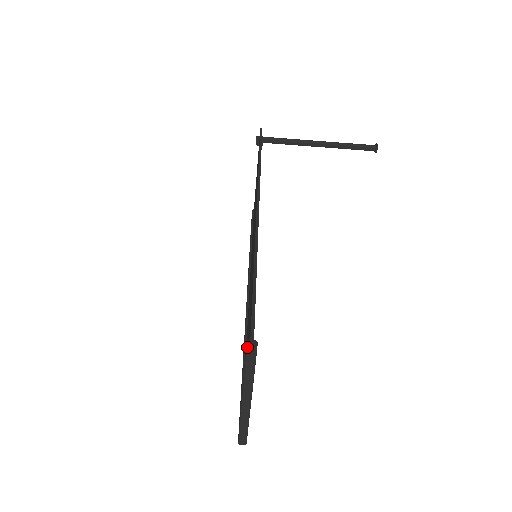
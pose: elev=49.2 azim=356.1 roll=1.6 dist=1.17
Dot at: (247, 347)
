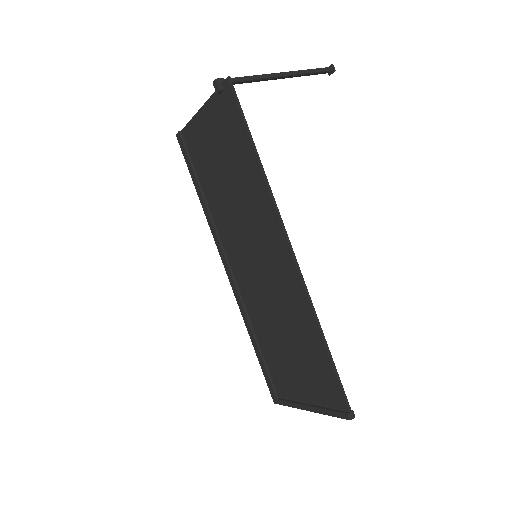
Dot at: occluded
